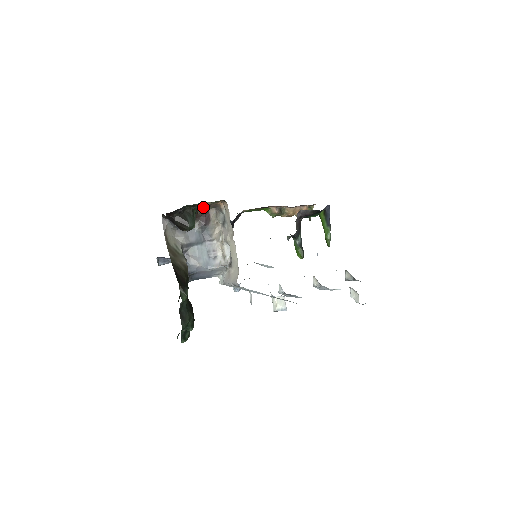
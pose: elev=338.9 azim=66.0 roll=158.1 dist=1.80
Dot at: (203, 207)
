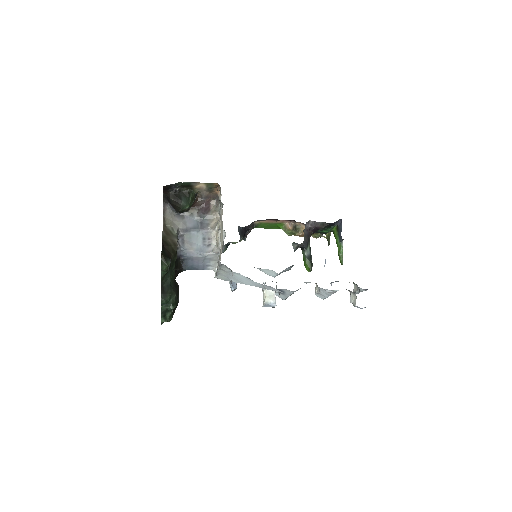
Dot at: (202, 194)
